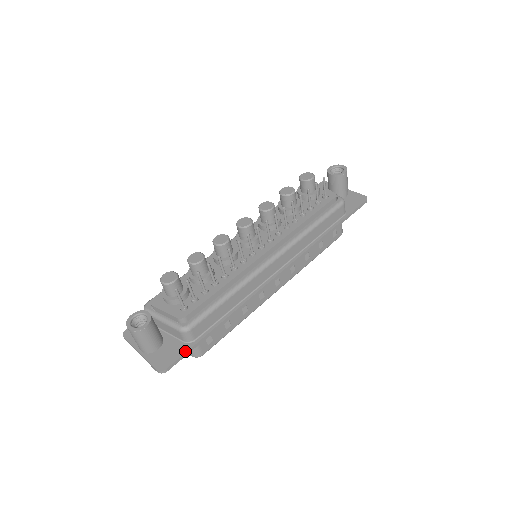
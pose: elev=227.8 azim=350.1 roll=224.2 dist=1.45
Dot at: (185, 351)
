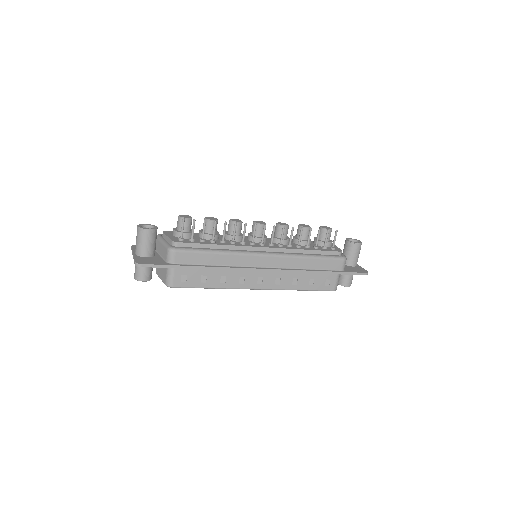
Dot at: (162, 264)
